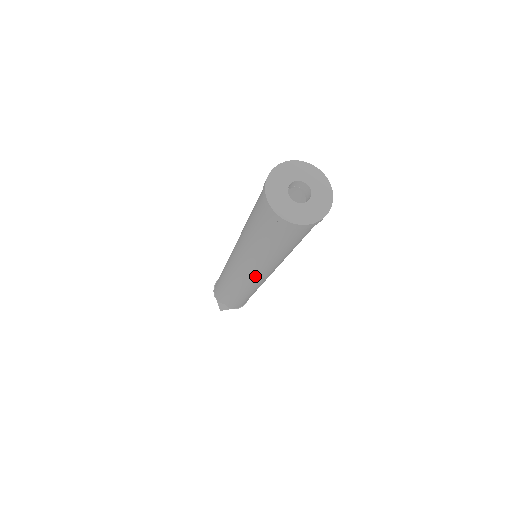
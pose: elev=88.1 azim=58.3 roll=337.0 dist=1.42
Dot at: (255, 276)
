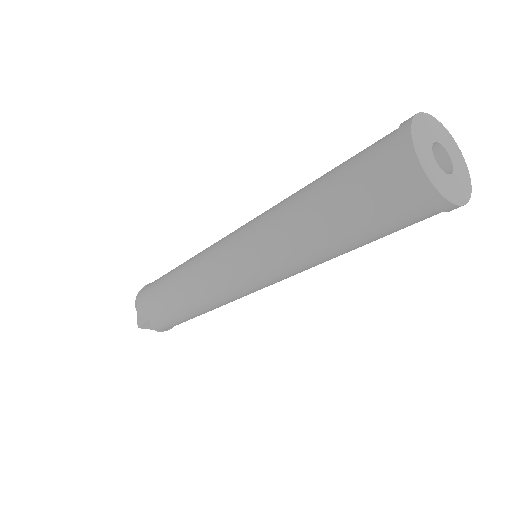
Dot at: (256, 280)
